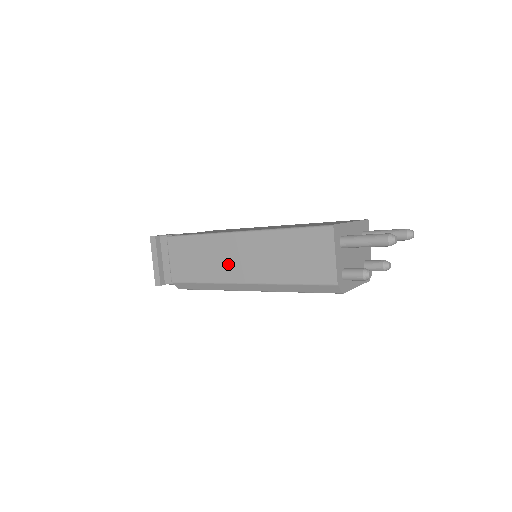
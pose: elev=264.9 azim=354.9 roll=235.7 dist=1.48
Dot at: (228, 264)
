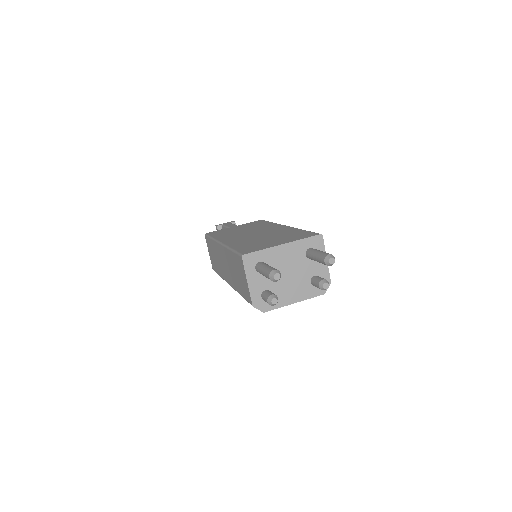
Dot at: (222, 266)
